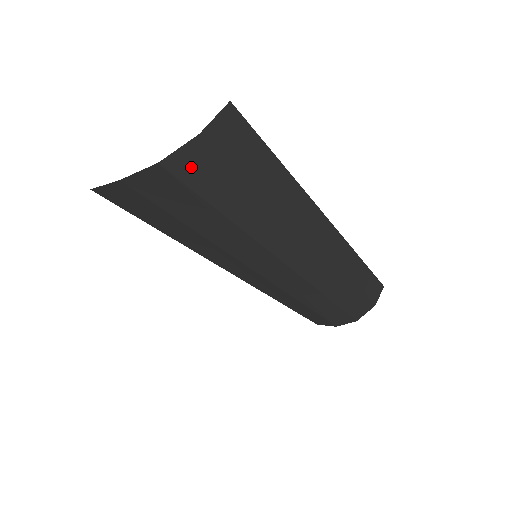
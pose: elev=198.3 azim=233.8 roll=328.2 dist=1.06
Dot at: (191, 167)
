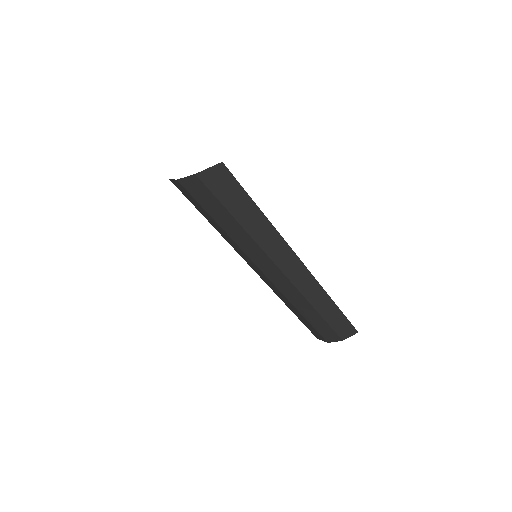
Dot at: (194, 188)
